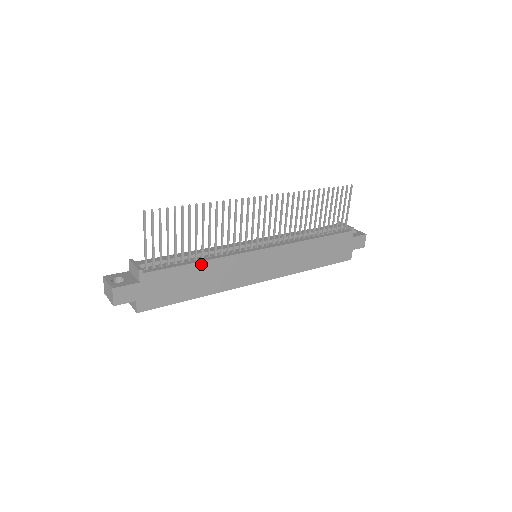
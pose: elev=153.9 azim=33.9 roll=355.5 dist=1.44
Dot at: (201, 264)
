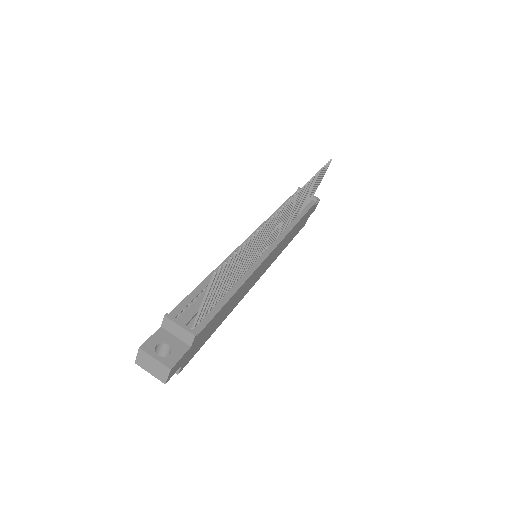
Dot at: (234, 295)
